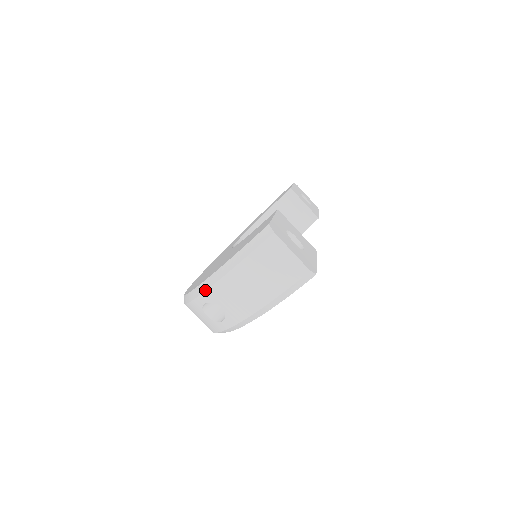
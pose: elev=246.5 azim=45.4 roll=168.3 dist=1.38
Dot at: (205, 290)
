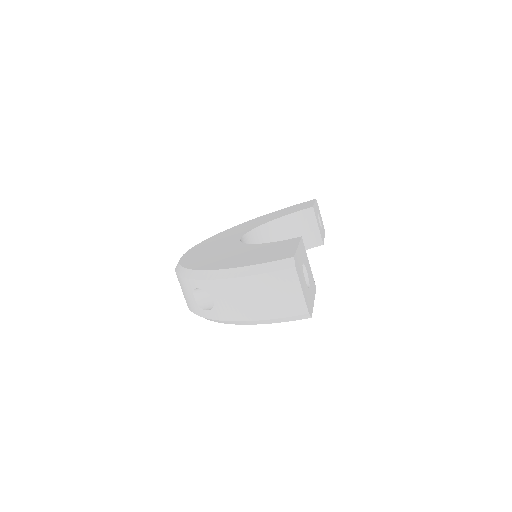
Dot at: (206, 279)
